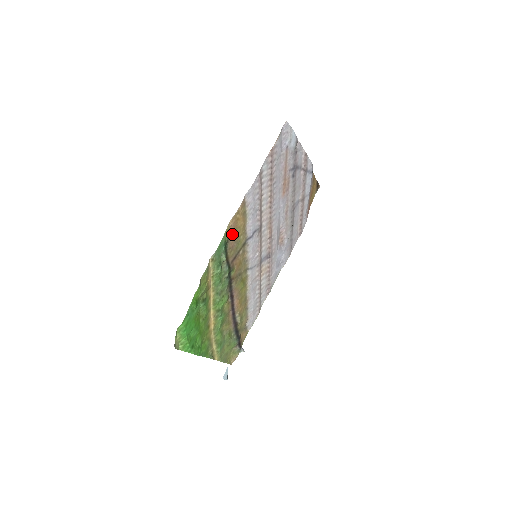
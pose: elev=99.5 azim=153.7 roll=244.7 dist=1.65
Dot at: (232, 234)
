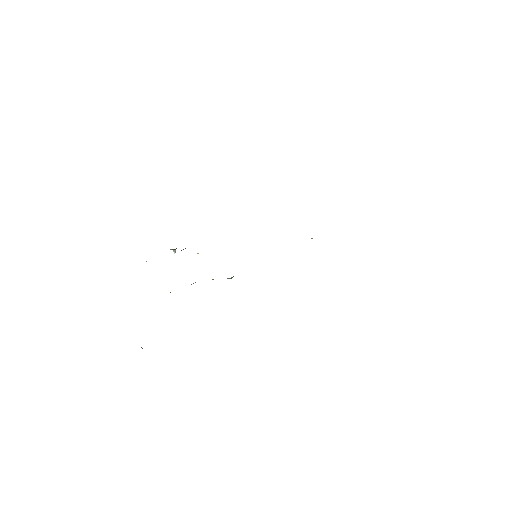
Dot at: occluded
